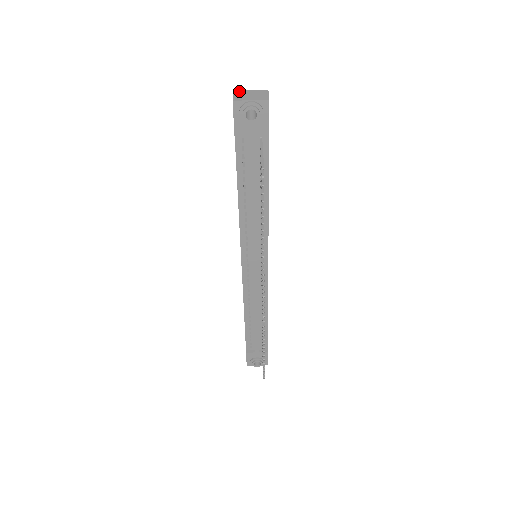
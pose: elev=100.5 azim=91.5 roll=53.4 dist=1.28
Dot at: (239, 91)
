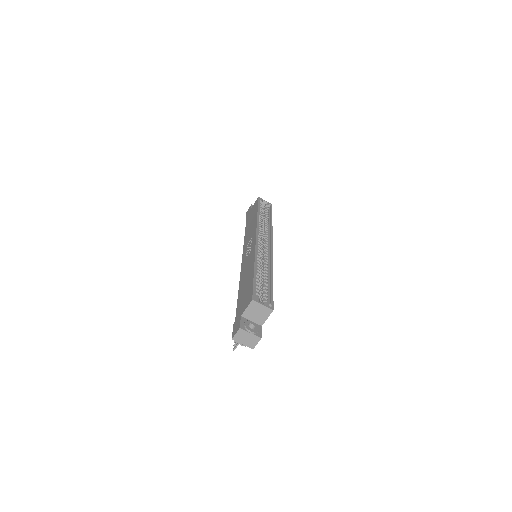
Dot at: (243, 331)
